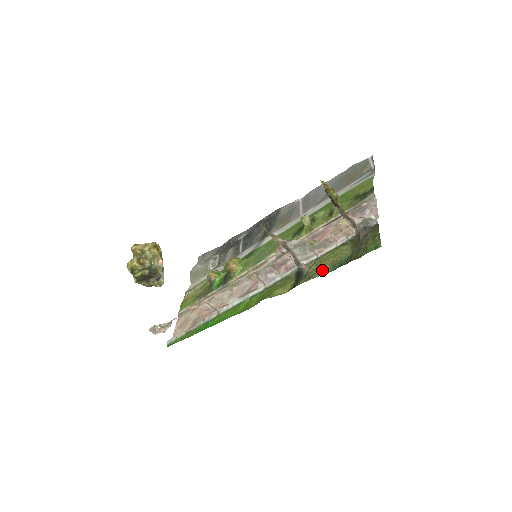
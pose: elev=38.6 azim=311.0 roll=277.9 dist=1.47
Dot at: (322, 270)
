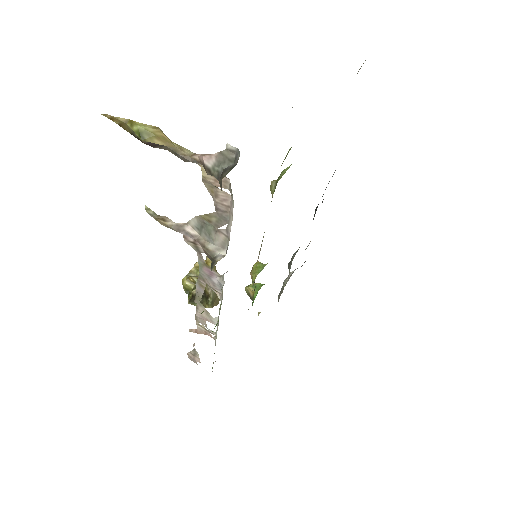
Dot at: occluded
